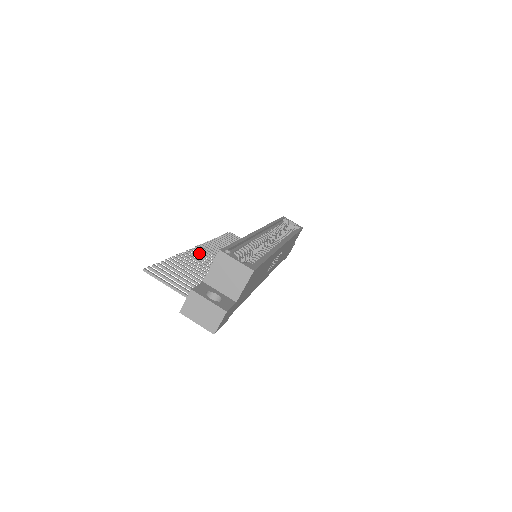
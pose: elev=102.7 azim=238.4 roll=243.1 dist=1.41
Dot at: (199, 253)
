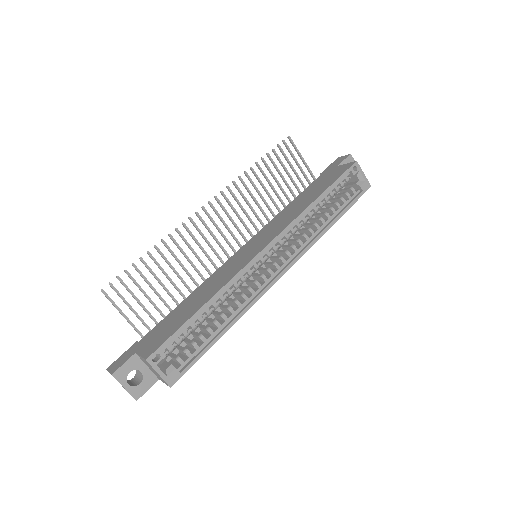
Dot at: (201, 221)
